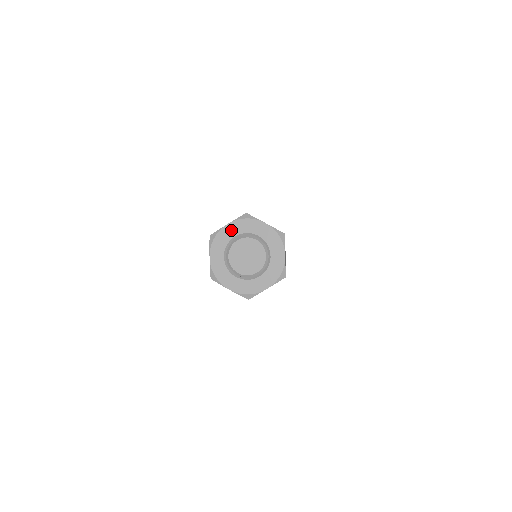
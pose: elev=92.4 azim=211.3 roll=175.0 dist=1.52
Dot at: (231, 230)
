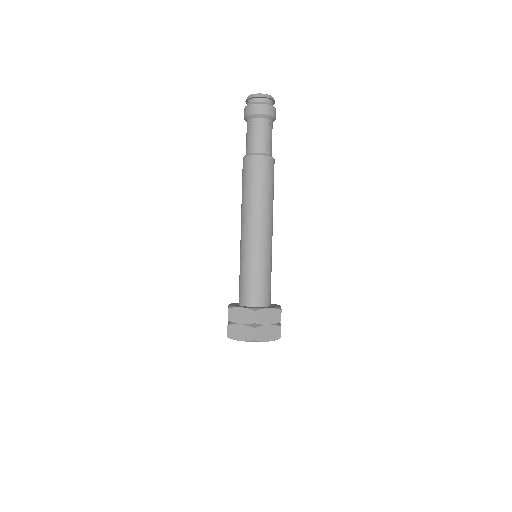
Dot at: occluded
